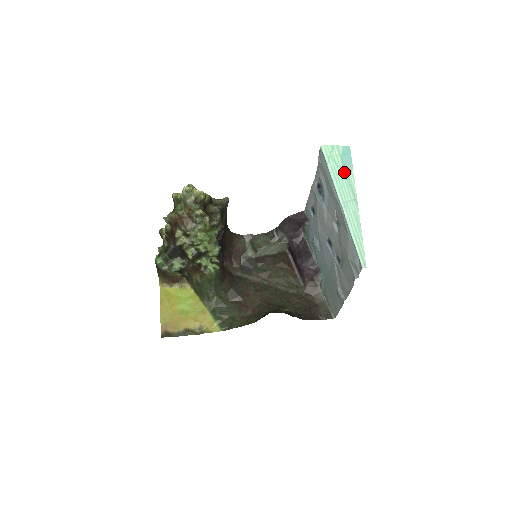
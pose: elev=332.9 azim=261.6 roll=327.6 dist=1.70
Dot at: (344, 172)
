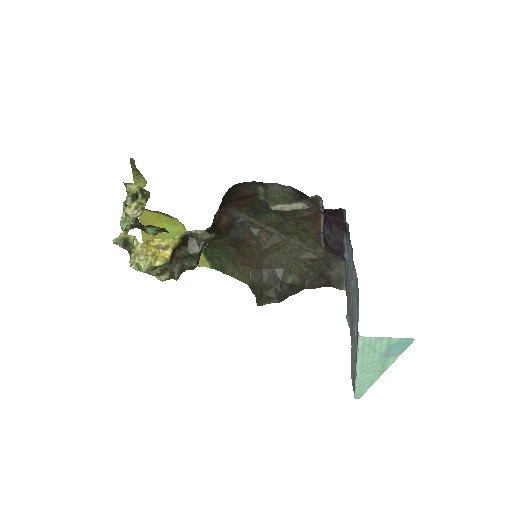
Dot at: (382, 356)
